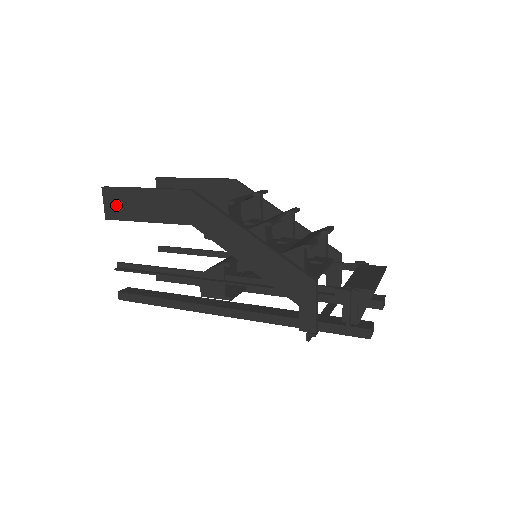
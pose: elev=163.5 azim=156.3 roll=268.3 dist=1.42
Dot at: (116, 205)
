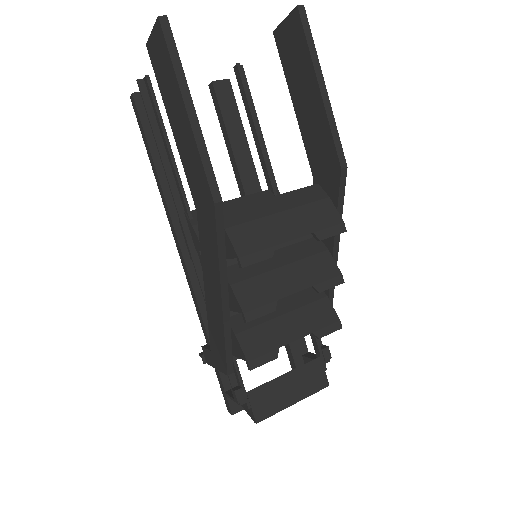
Dot at: (160, 60)
